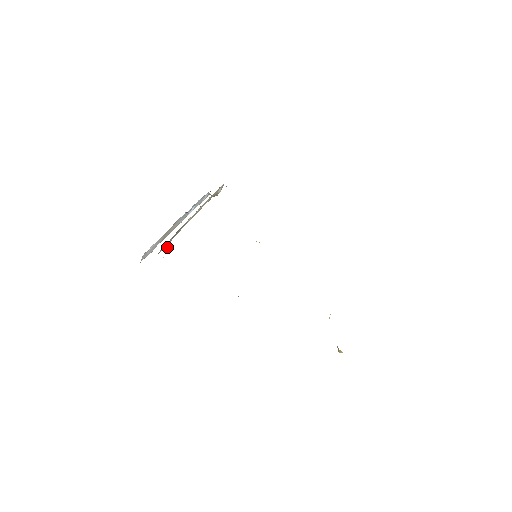
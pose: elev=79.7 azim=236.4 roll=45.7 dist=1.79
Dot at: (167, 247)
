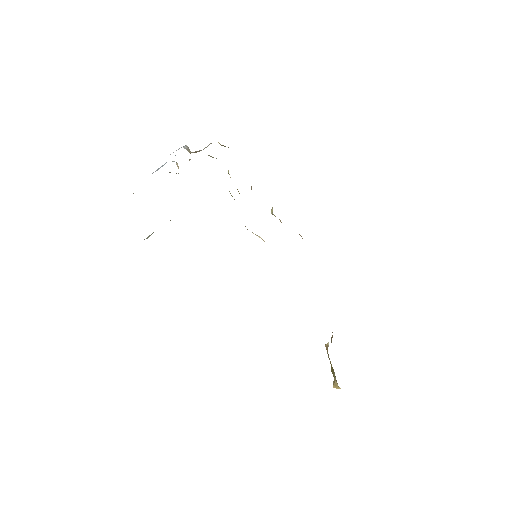
Dot at: occluded
